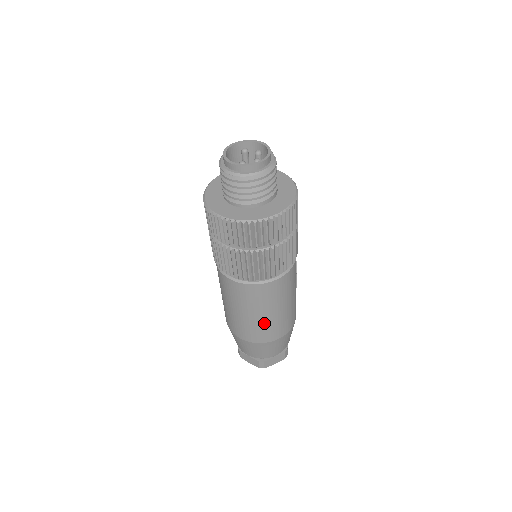
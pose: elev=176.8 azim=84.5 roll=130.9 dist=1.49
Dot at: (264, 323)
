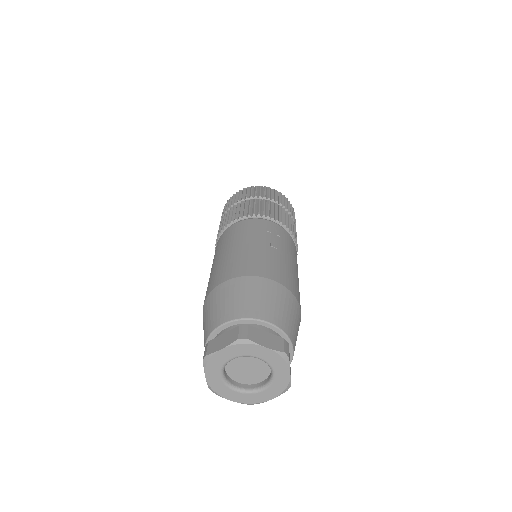
Dot at: (216, 268)
